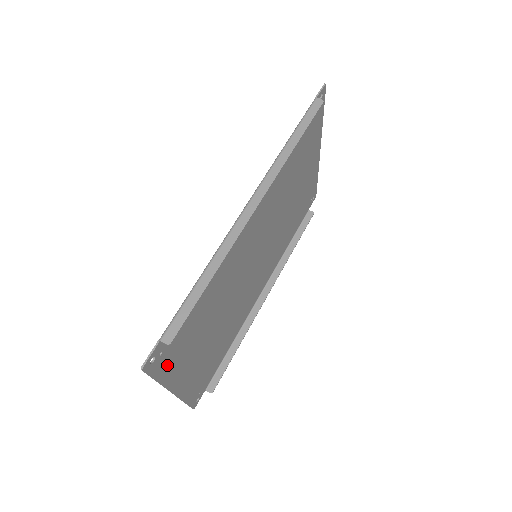
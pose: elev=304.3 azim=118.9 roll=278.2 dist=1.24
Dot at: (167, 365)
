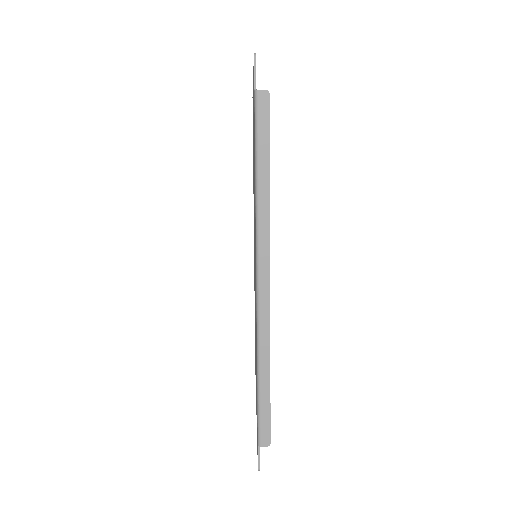
Dot at: occluded
